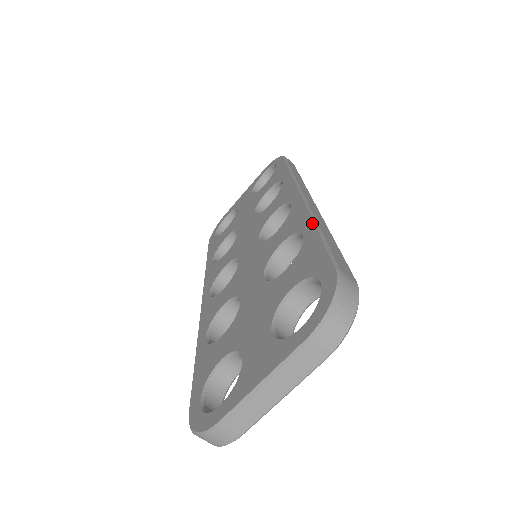
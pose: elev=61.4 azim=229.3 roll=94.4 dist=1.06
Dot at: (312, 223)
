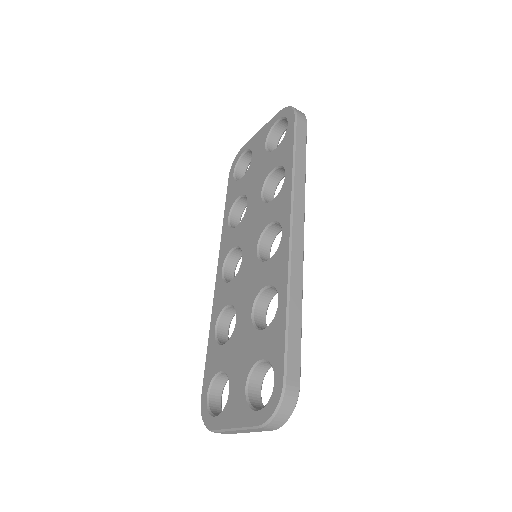
Dot at: (286, 295)
